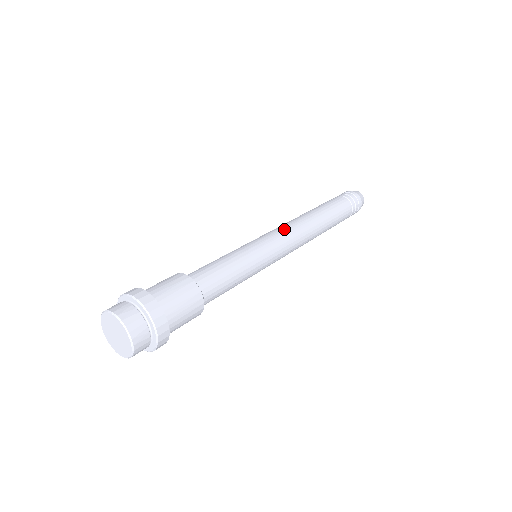
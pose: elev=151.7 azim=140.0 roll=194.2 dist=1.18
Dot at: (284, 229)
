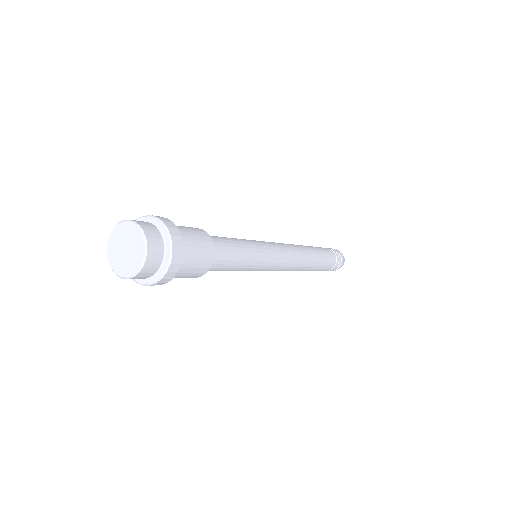
Dot at: occluded
